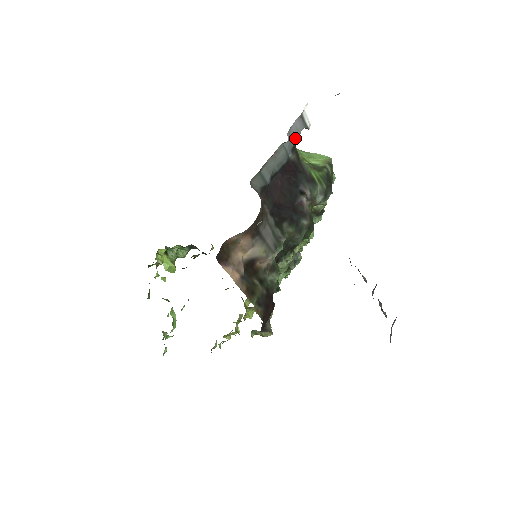
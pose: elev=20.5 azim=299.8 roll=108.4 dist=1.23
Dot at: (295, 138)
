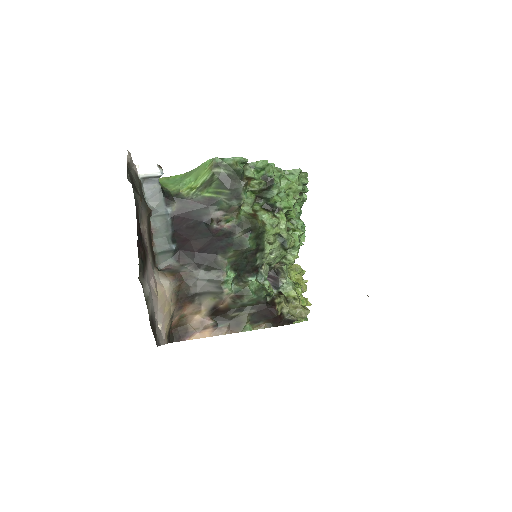
Dot at: (159, 195)
